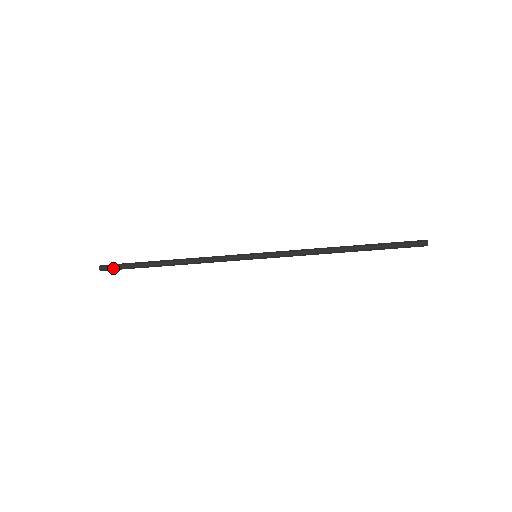
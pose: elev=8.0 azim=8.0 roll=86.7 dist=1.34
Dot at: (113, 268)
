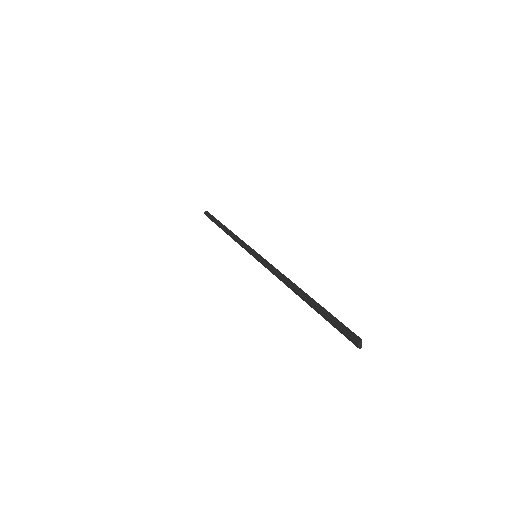
Dot at: (208, 217)
